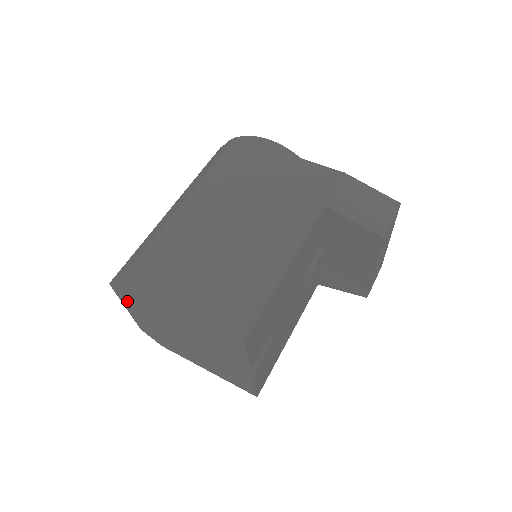
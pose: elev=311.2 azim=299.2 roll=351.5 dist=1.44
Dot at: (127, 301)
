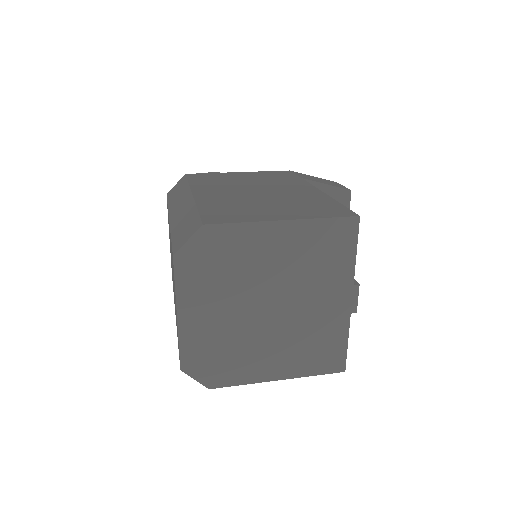
Dot at: (190, 285)
